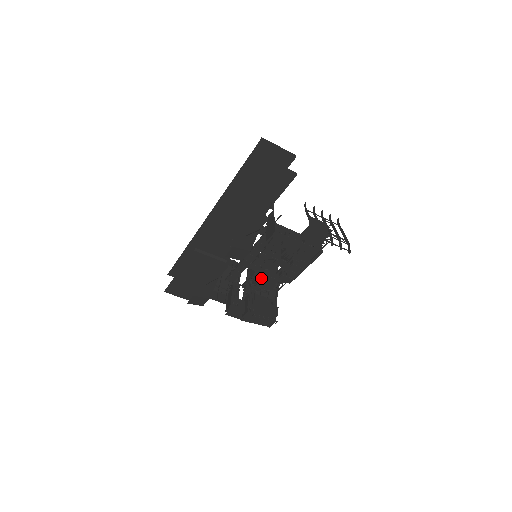
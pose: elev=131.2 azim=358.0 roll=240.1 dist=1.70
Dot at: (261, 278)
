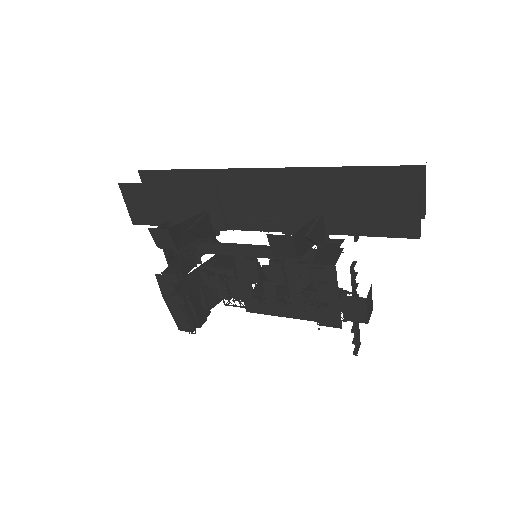
Dot at: (230, 279)
